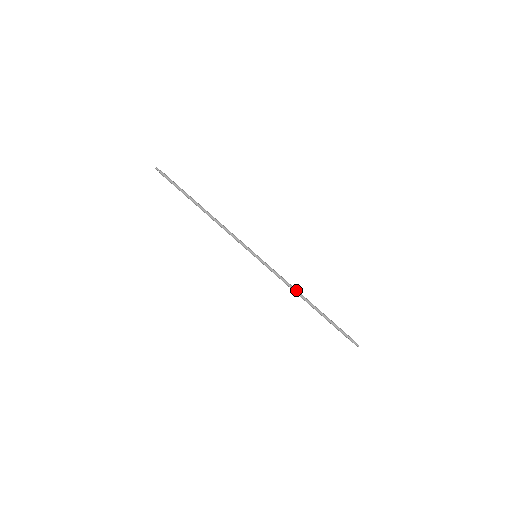
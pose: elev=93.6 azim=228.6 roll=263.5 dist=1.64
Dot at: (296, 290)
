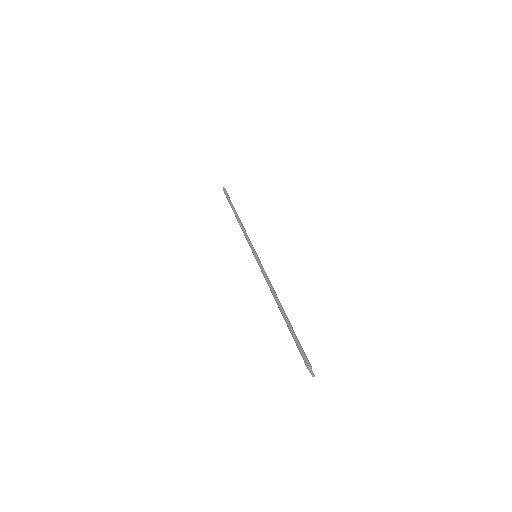
Dot at: (275, 292)
